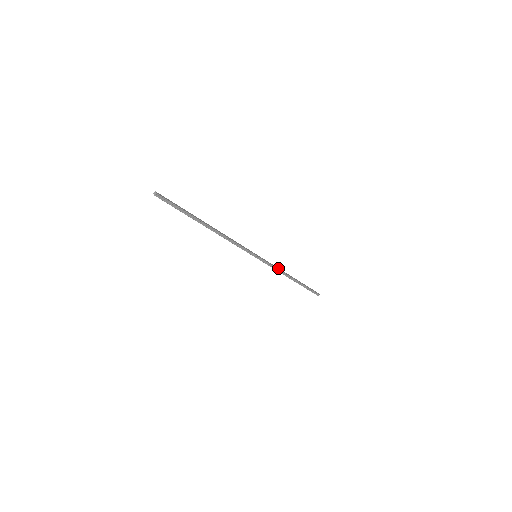
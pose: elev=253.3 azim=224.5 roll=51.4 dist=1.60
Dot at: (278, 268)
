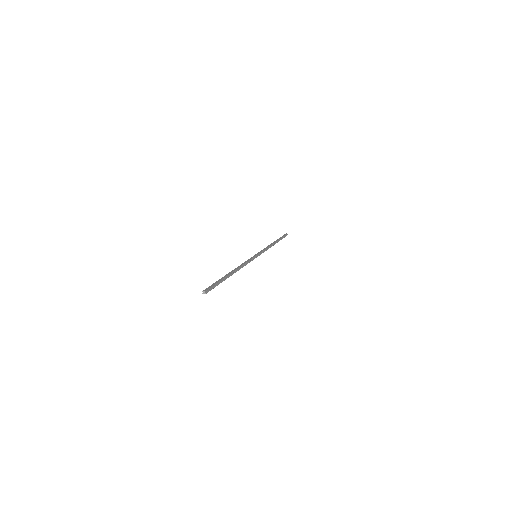
Dot at: (266, 247)
